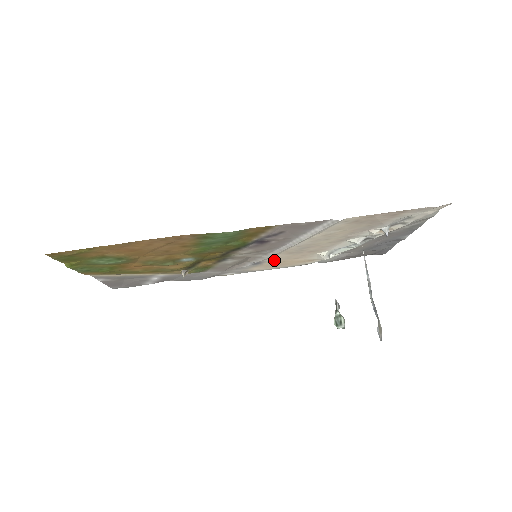
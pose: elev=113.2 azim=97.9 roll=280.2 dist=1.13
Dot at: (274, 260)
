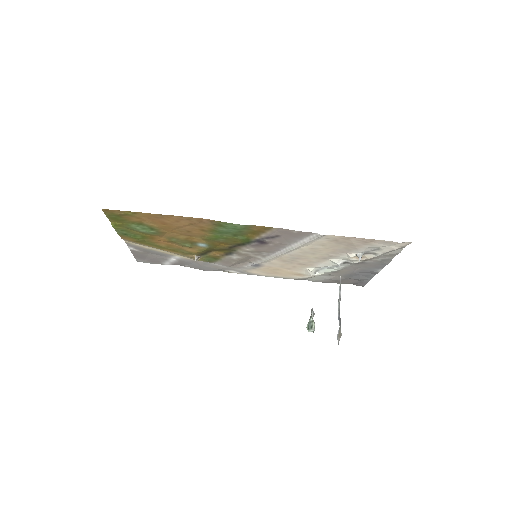
Dot at: (270, 266)
